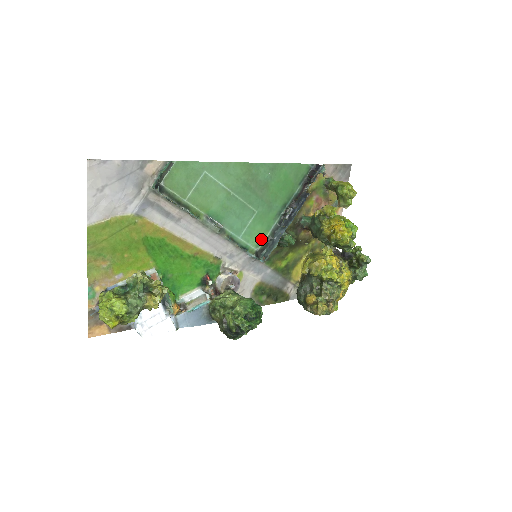
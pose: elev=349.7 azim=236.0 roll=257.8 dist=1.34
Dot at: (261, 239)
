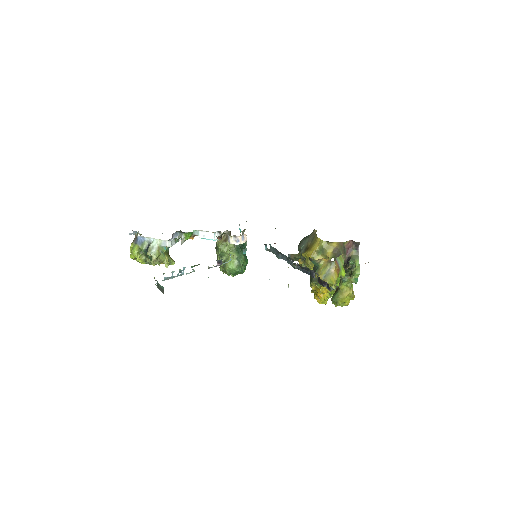
Dot at: occluded
